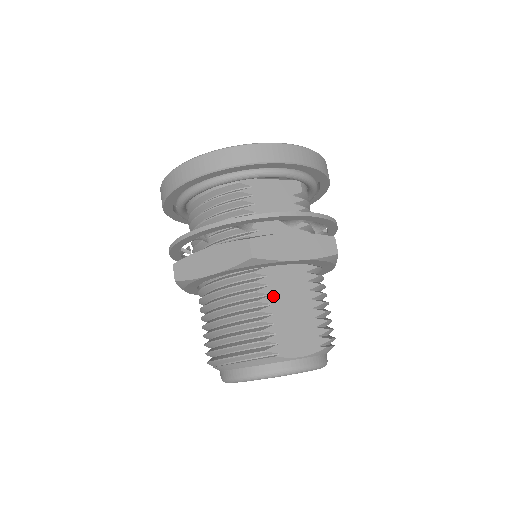
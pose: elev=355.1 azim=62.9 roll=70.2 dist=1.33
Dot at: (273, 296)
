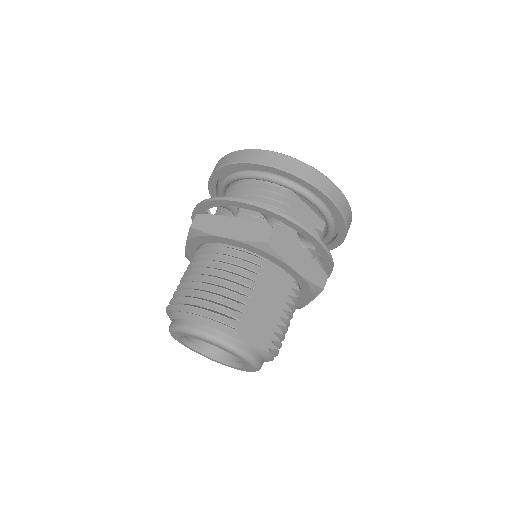
Dot at: (259, 285)
